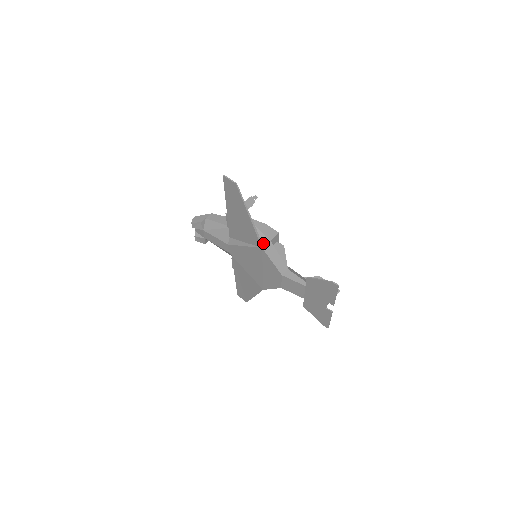
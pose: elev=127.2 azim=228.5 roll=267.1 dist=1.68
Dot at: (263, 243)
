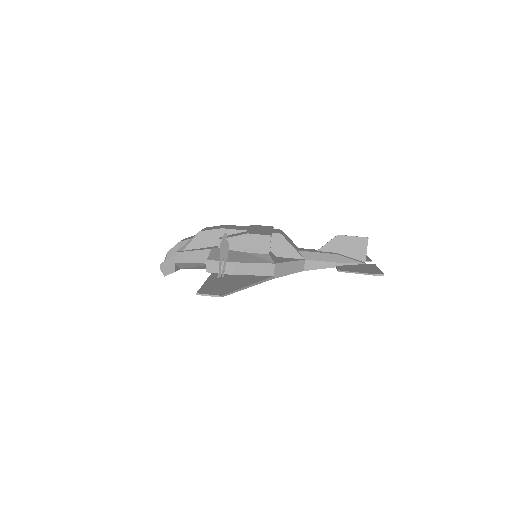
Dot at: (271, 273)
